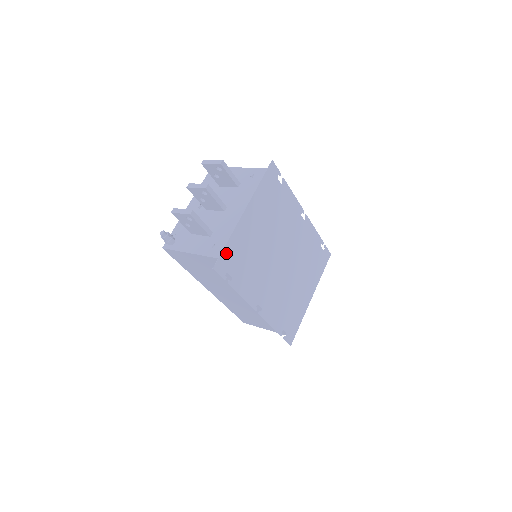
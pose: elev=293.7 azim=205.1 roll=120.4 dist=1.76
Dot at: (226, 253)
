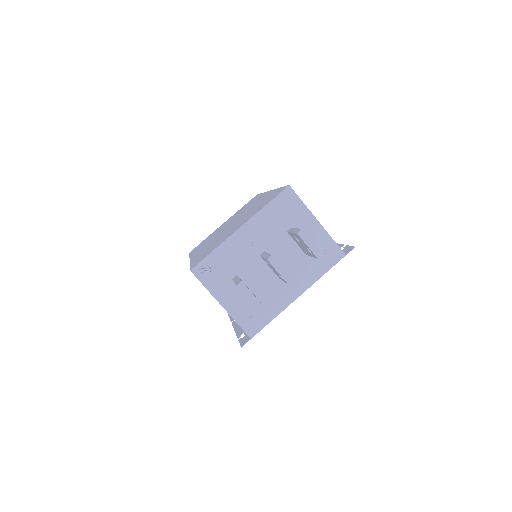
Dot at: occluded
